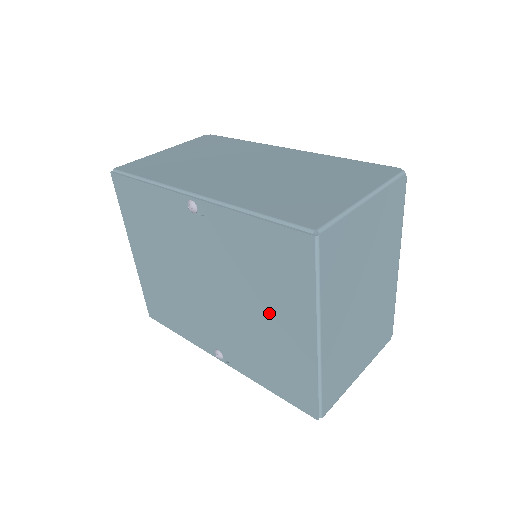
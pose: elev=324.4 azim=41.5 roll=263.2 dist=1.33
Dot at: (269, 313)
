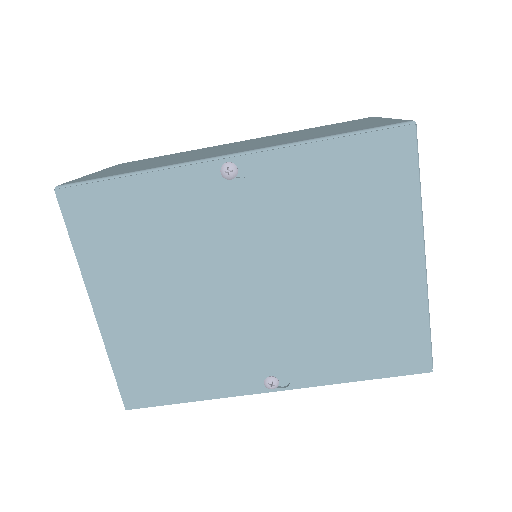
Dot at: (357, 261)
